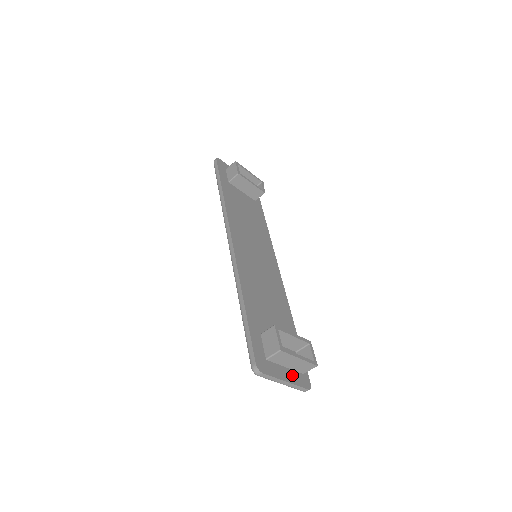
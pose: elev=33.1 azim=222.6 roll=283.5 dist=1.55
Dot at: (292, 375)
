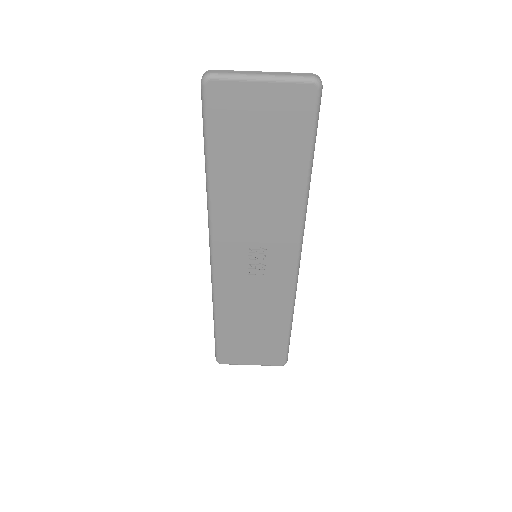
Dot at: occluded
